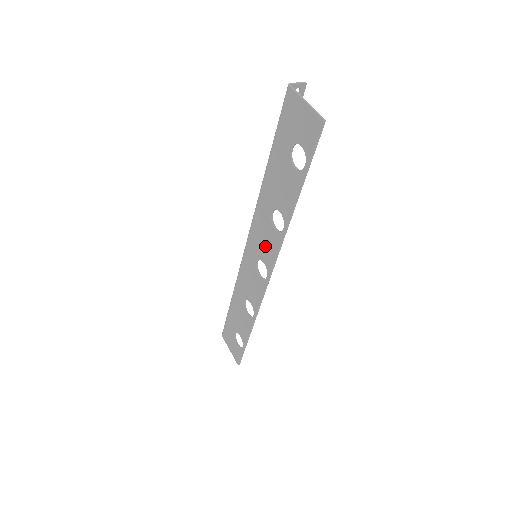
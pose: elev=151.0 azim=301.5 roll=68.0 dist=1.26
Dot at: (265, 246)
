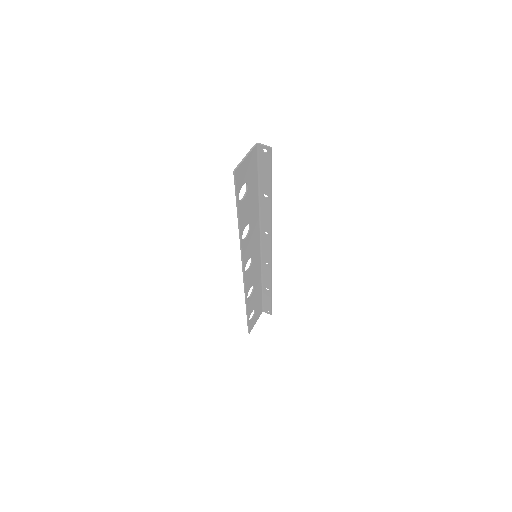
Dot at: (248, 248)
